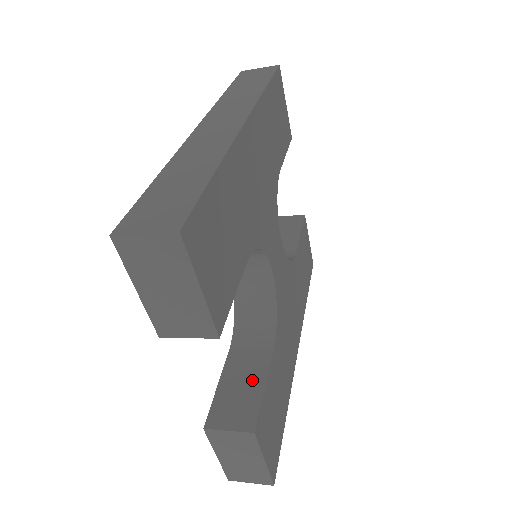
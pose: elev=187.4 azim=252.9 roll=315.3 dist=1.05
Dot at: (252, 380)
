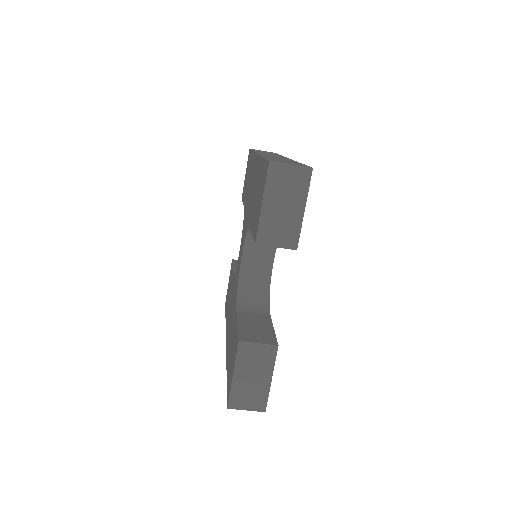
Dot at: (263, 325)
